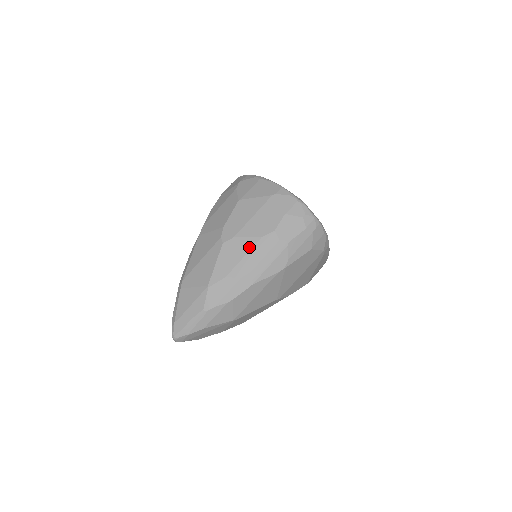
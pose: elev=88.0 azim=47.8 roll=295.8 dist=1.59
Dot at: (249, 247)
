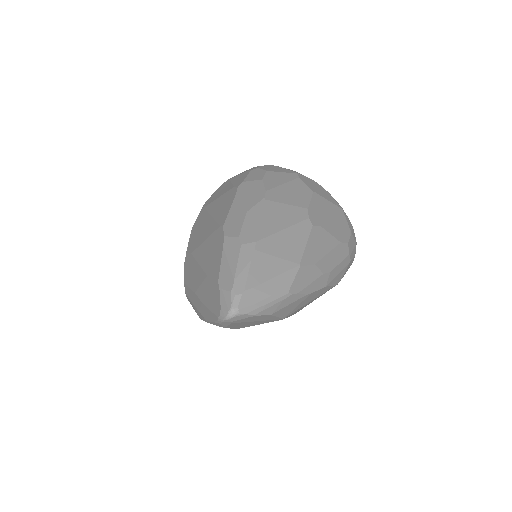
Dot at: (333, 245)
